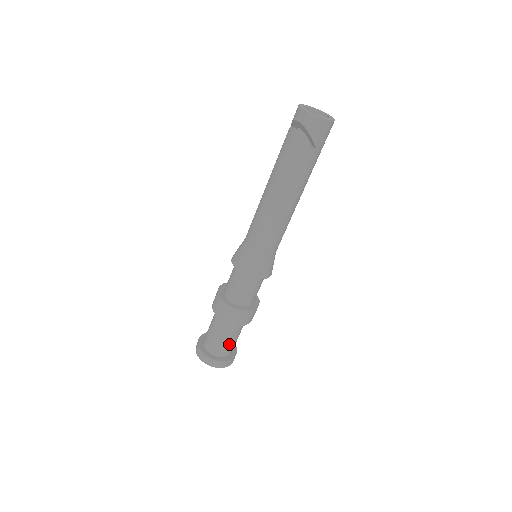
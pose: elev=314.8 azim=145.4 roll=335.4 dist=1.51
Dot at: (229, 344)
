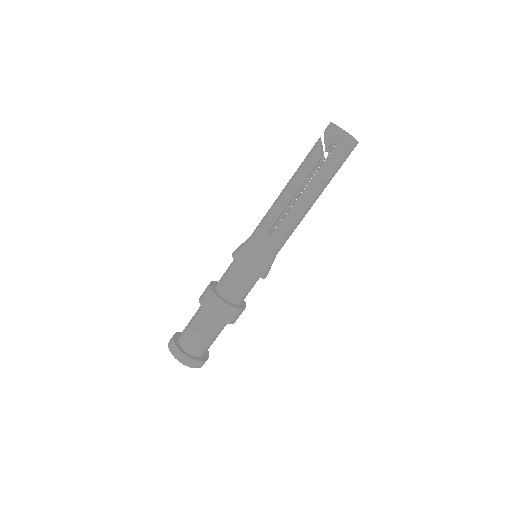
Dot at: (193, 336)
